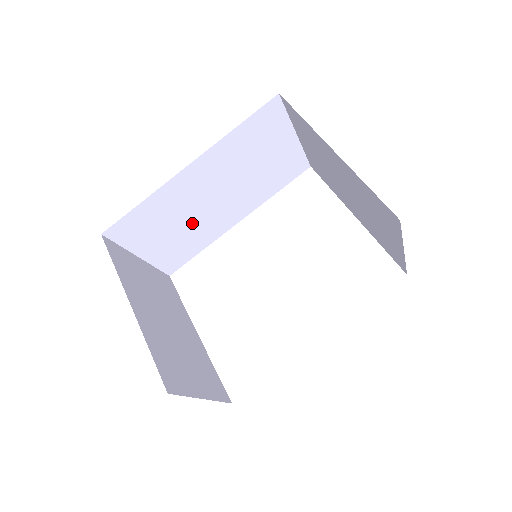
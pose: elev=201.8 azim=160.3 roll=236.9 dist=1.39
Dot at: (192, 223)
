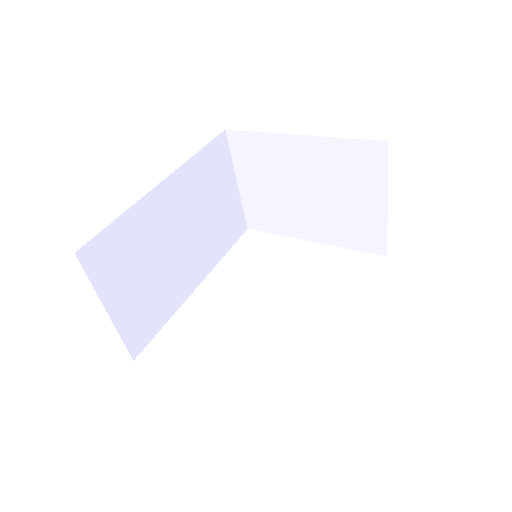
Dot at: (160, 271)
